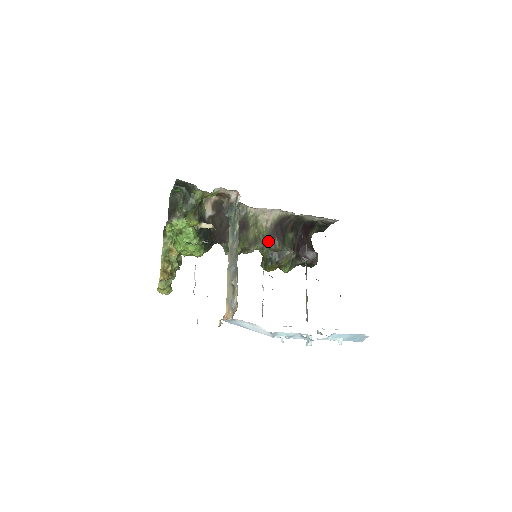
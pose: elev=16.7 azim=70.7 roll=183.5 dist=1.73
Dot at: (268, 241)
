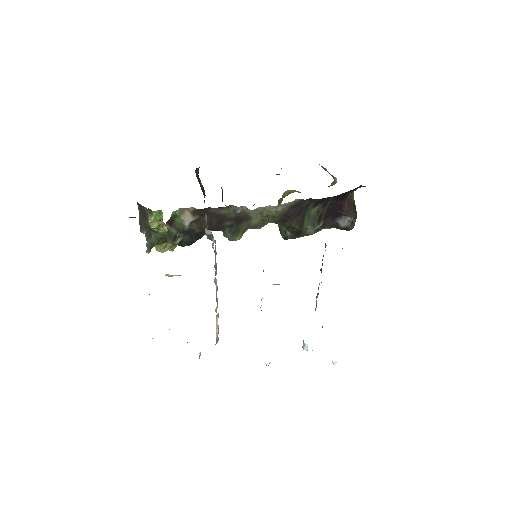
Dot at: (281, 220)
